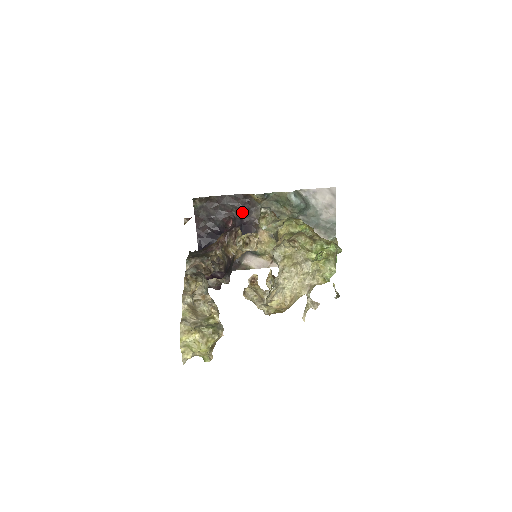
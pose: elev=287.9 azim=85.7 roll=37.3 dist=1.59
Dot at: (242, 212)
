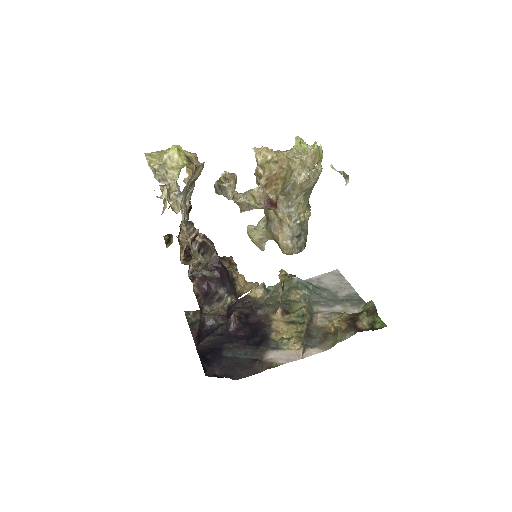
Dot at: (245, 313)
